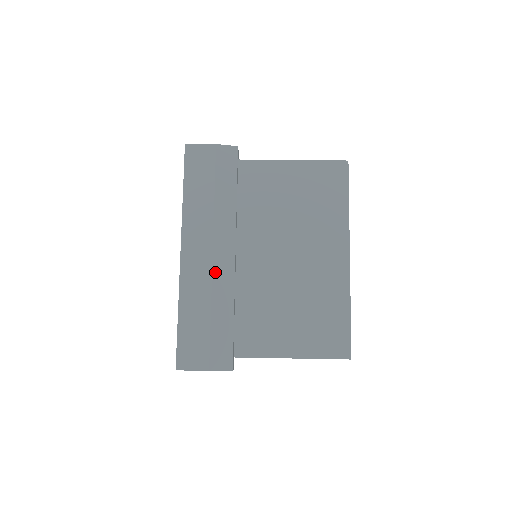
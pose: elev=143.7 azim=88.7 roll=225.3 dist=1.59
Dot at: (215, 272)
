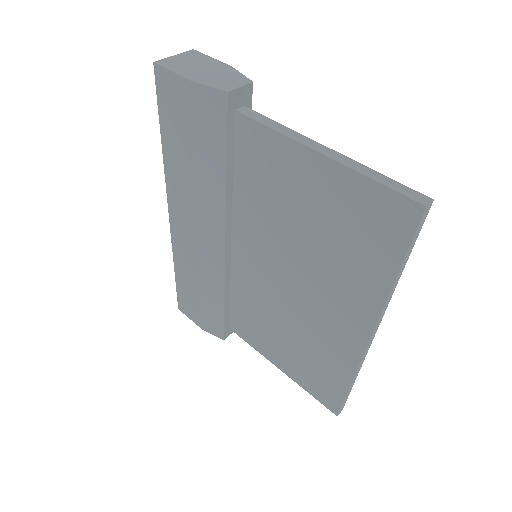
Dot at: (202, 256)
